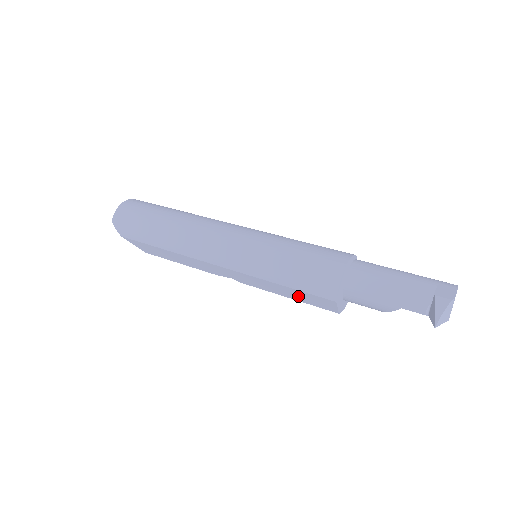
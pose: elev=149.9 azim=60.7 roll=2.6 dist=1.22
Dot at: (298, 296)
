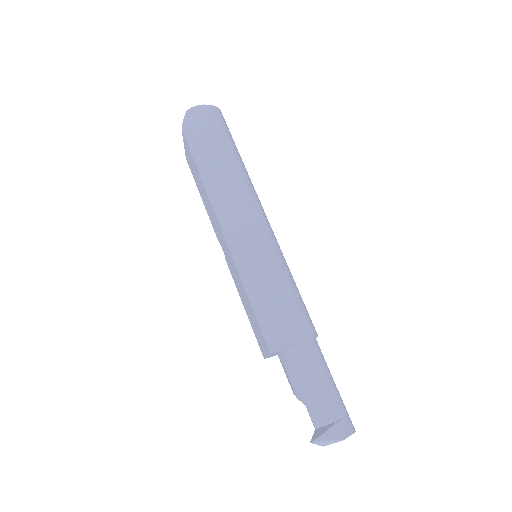
Dot at: (252, 318)
